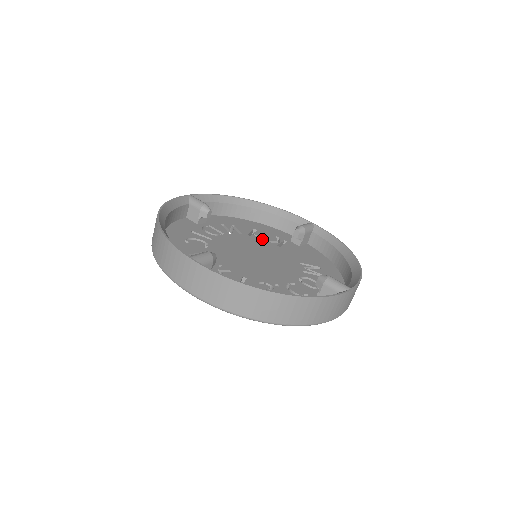
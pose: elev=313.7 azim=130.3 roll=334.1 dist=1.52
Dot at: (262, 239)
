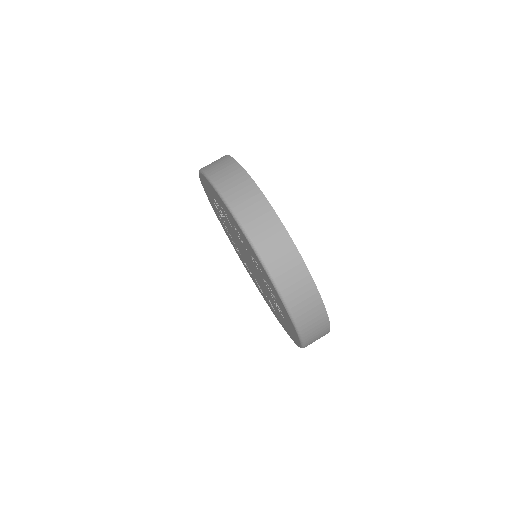
Dot at: occluded
